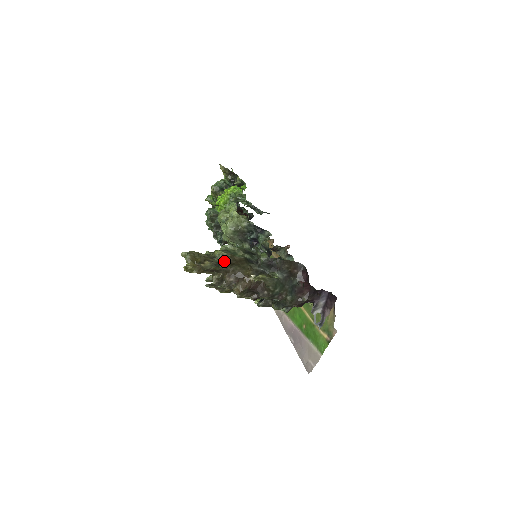
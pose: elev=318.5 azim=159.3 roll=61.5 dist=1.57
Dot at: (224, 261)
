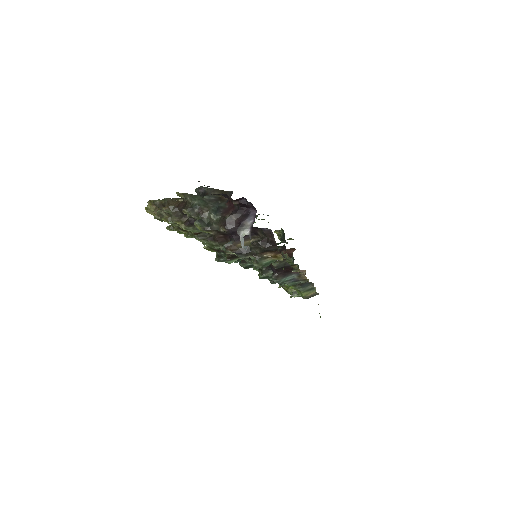
Dot at: occluded
